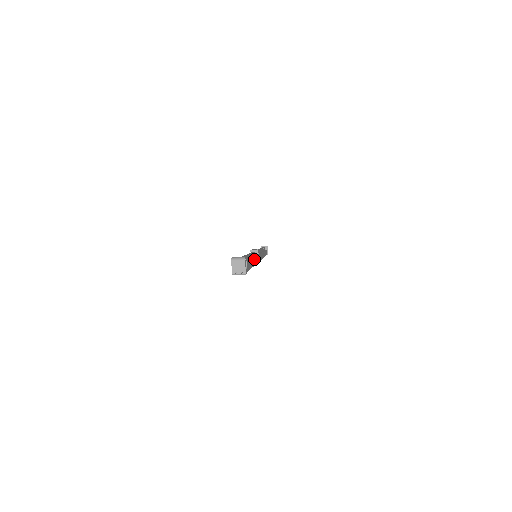
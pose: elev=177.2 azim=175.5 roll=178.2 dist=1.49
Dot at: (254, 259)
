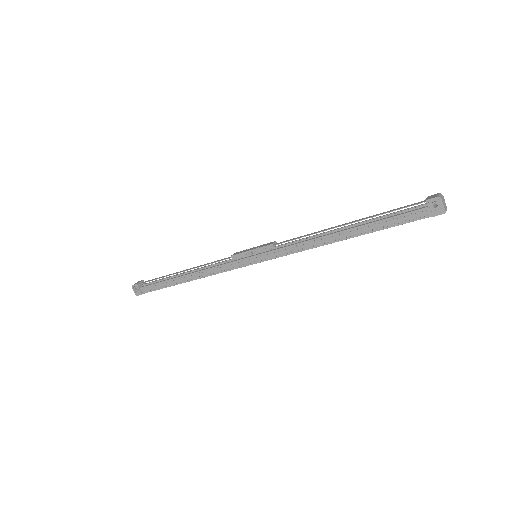
Dot at: occluded
